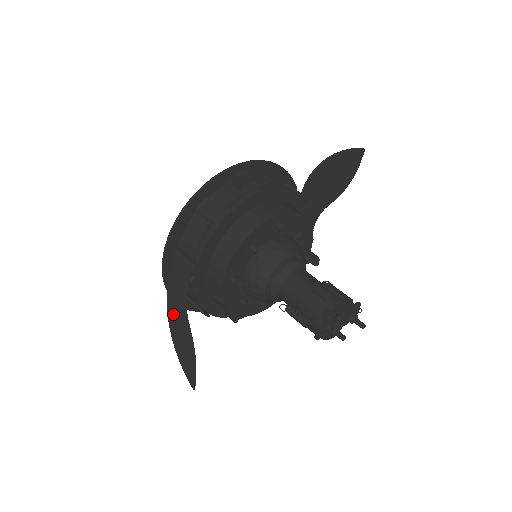
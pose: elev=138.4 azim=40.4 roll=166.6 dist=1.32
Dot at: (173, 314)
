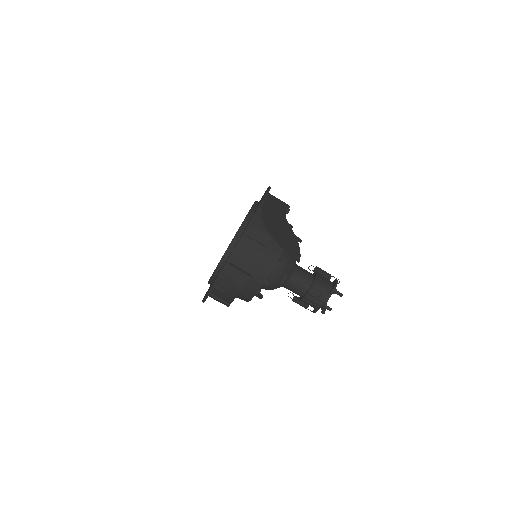
Dot at: occluded
